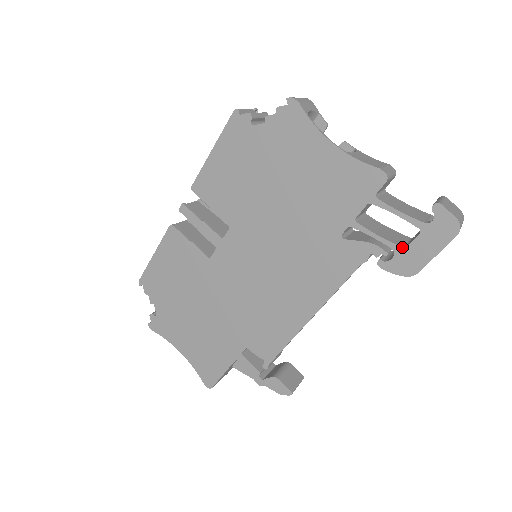
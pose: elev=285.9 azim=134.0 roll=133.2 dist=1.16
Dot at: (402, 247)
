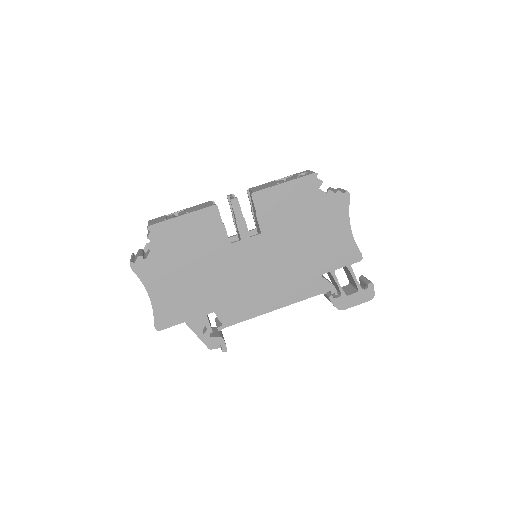
Dot at: (346, 295)
